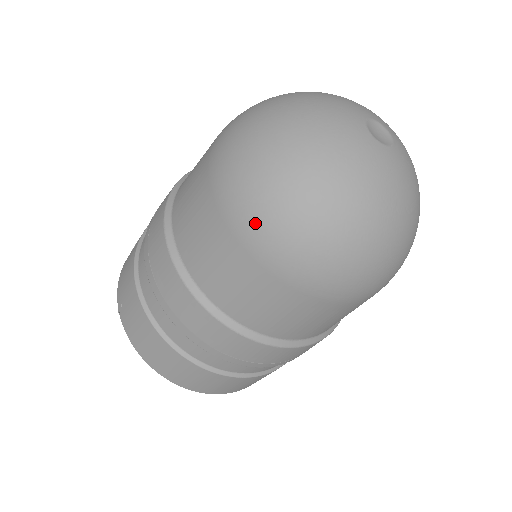
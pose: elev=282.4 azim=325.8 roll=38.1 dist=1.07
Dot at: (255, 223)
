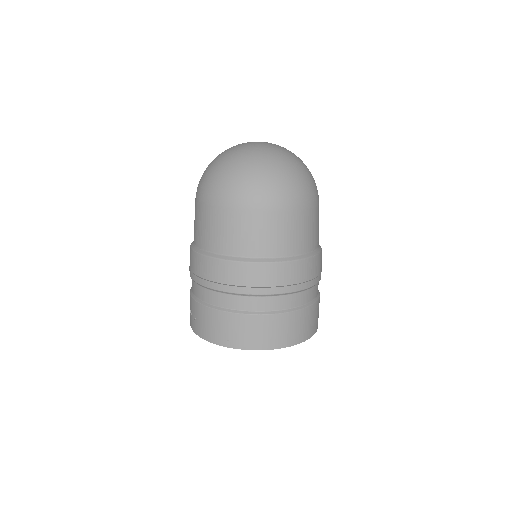
Dot at: (261, 195)
